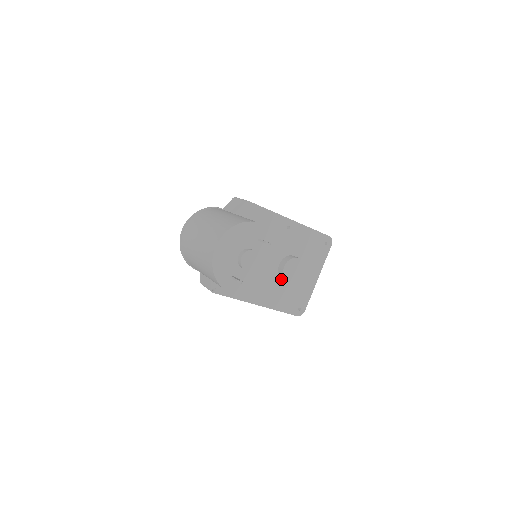
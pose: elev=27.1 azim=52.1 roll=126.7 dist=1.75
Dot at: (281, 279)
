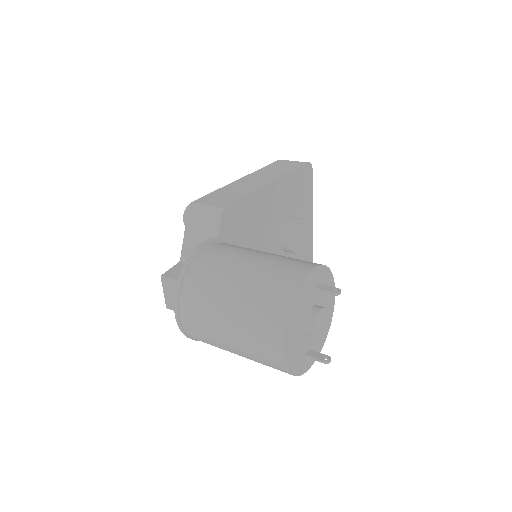
Dot at: (286, 252)
